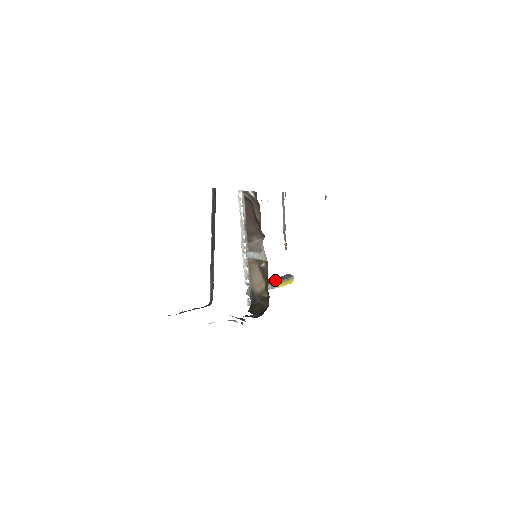
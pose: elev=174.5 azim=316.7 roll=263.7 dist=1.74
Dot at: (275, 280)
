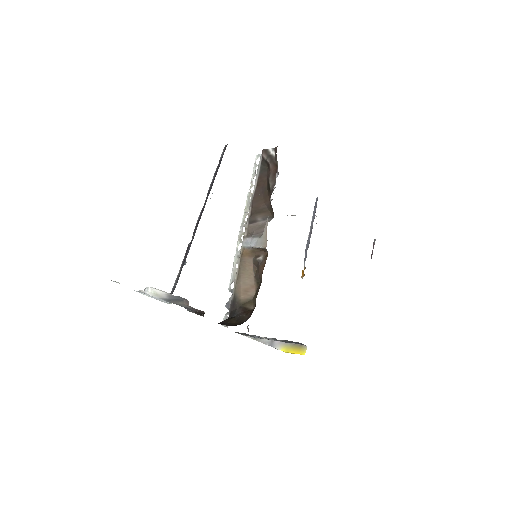
Dot at: (279, 340)
